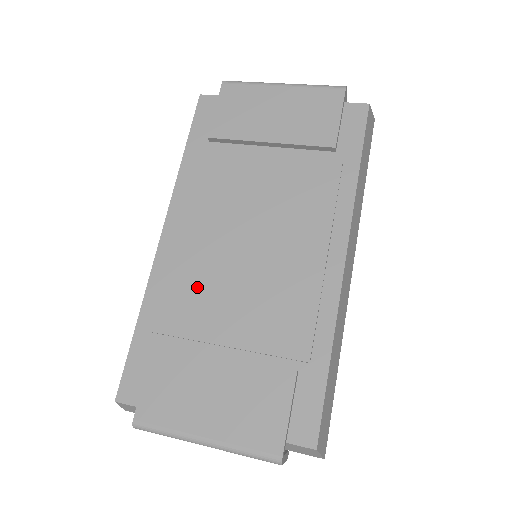
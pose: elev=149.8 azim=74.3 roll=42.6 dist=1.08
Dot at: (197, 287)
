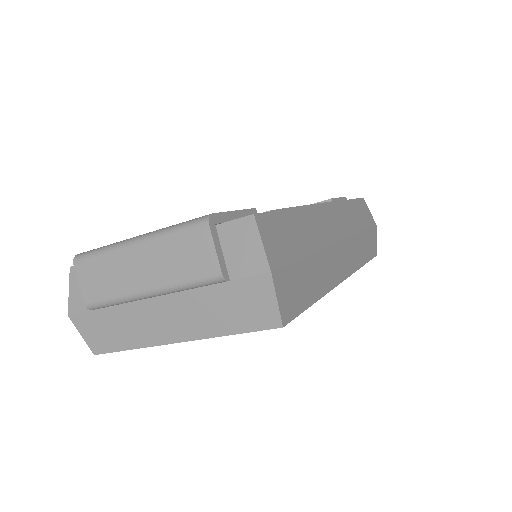
Dot at: occluded
